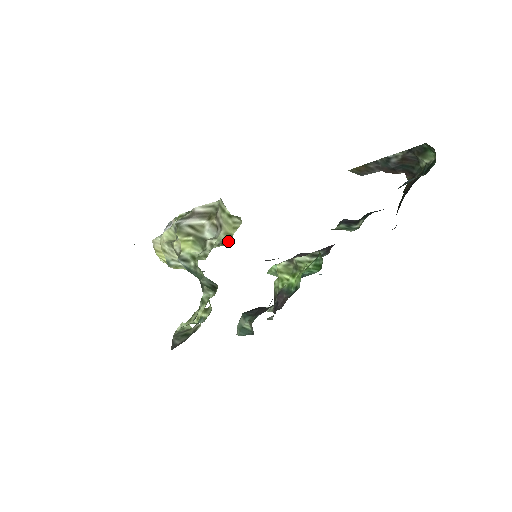
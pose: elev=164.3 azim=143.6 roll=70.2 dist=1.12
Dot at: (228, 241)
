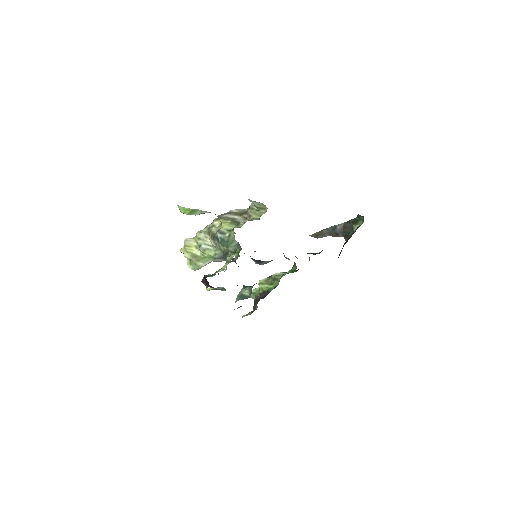
Dot at: (256, 219)
